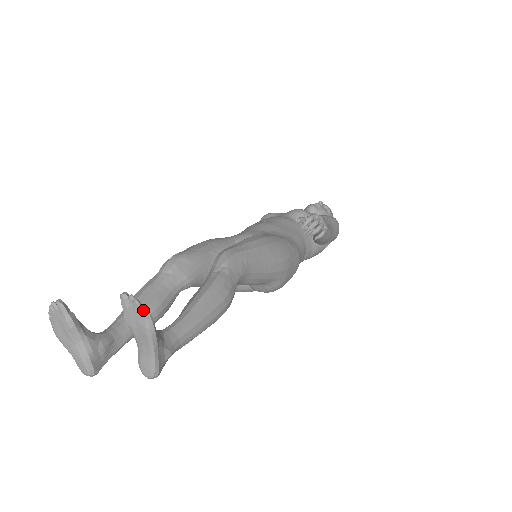
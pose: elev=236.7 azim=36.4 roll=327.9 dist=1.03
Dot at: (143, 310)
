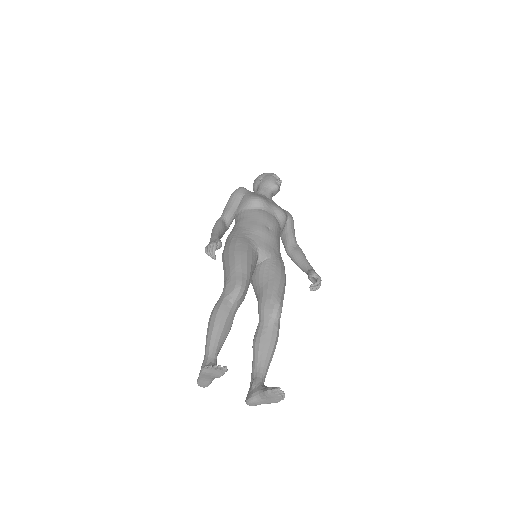
Dot at: occluded
